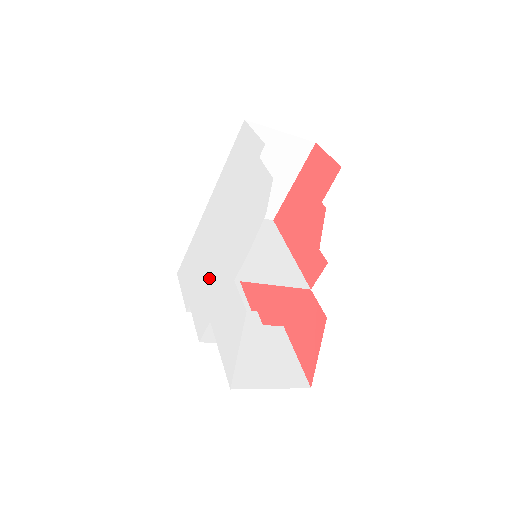
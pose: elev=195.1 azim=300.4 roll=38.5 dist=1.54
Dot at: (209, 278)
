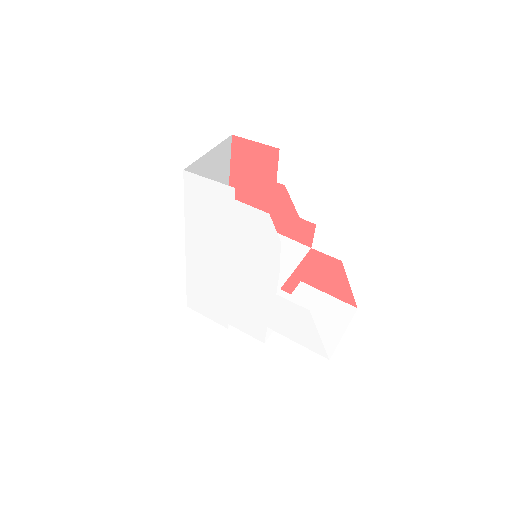
Dot at: (239, 300)
